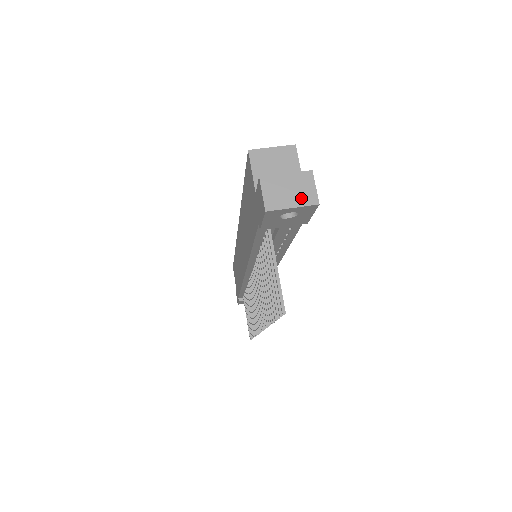
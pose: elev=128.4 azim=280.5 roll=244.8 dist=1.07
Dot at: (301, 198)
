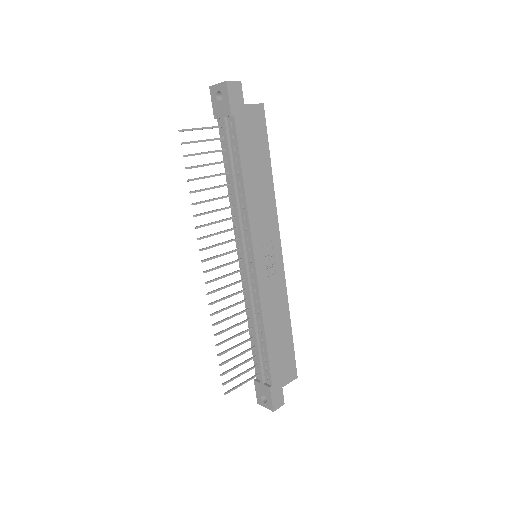
Dot at: (224, 83)
